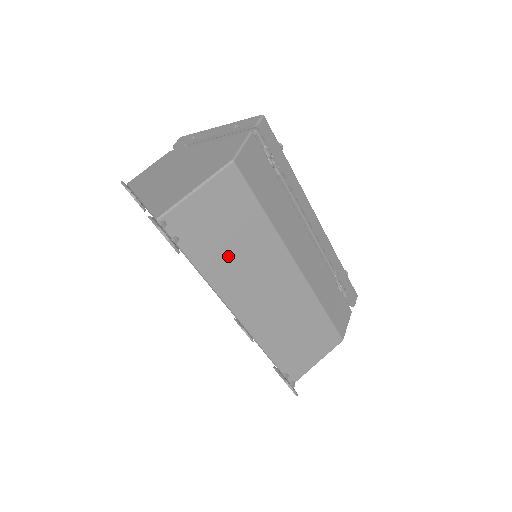
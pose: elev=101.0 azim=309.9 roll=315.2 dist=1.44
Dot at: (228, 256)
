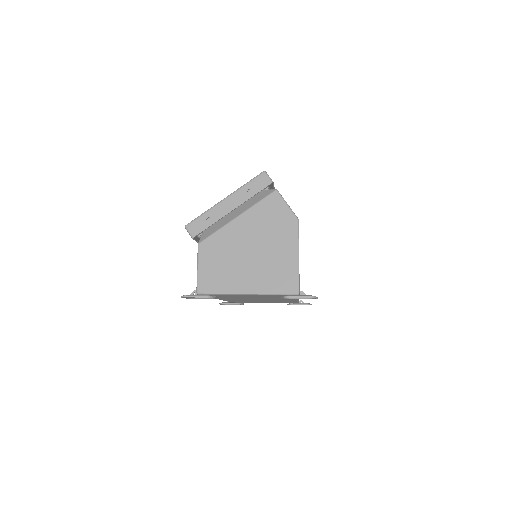
Dot at: occluded
